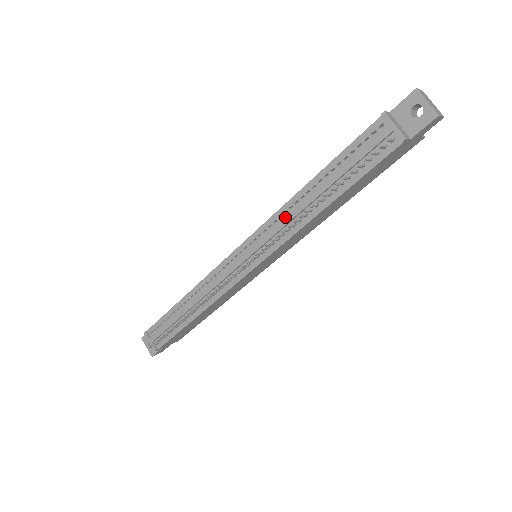
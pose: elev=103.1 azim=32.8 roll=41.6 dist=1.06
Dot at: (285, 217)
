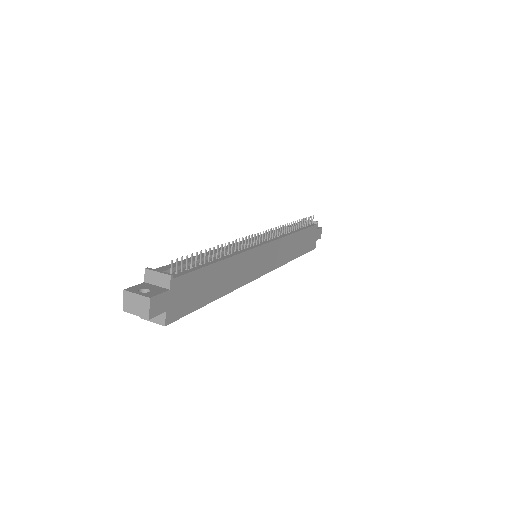
Dot at: occluded
